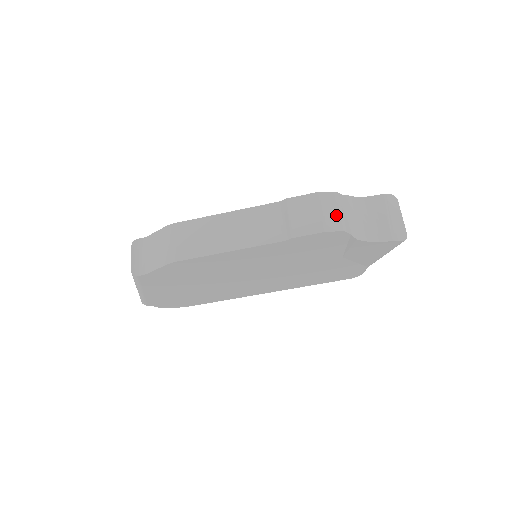
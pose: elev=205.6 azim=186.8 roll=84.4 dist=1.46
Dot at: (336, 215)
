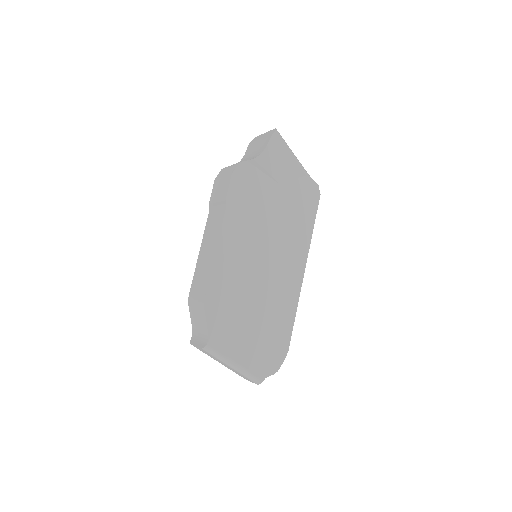
Dot at: (230, 168)
